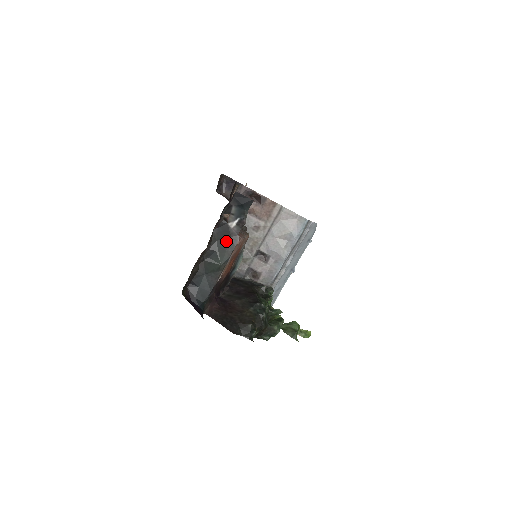
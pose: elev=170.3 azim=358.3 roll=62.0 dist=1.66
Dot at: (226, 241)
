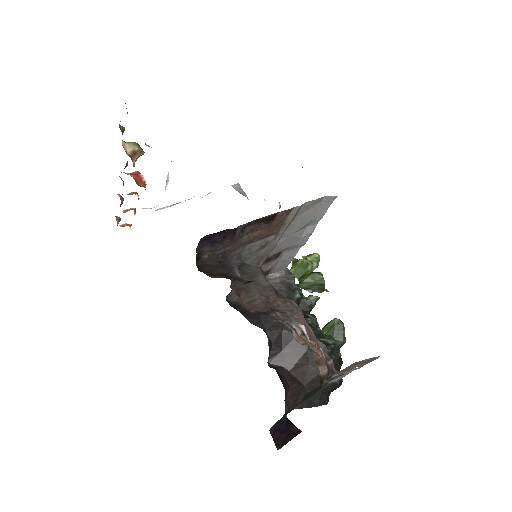
Dot at: (320, 386)
